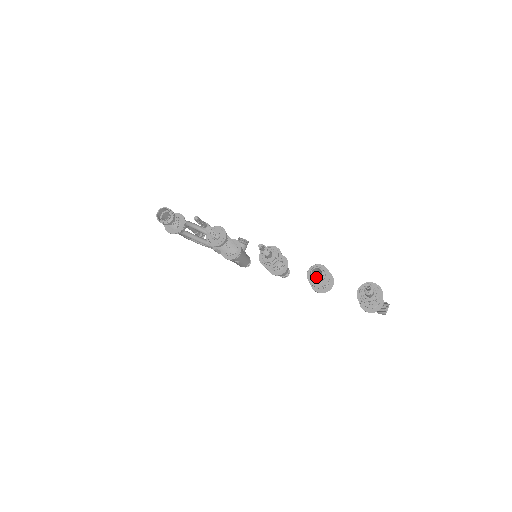
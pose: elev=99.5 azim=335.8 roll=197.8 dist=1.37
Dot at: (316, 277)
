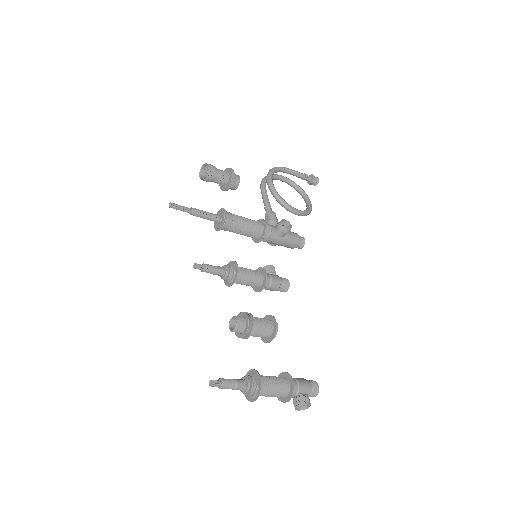
Dot at: occluded
